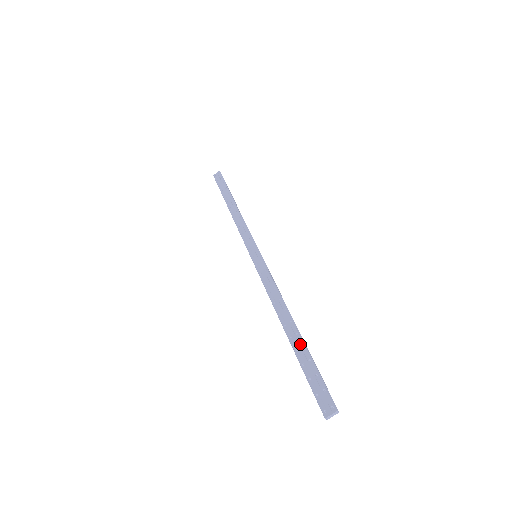
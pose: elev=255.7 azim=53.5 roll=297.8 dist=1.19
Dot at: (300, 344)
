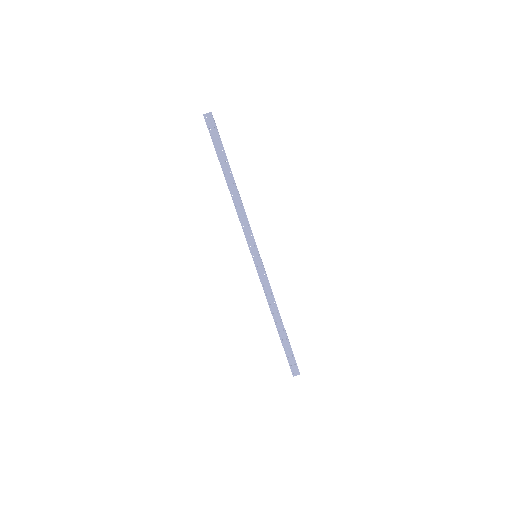
Dot at: (285, 337)
